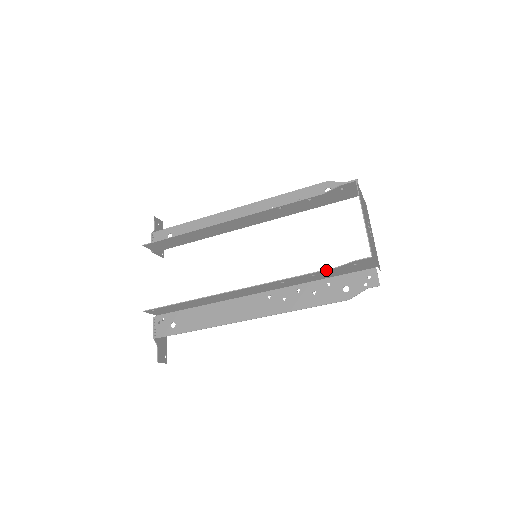
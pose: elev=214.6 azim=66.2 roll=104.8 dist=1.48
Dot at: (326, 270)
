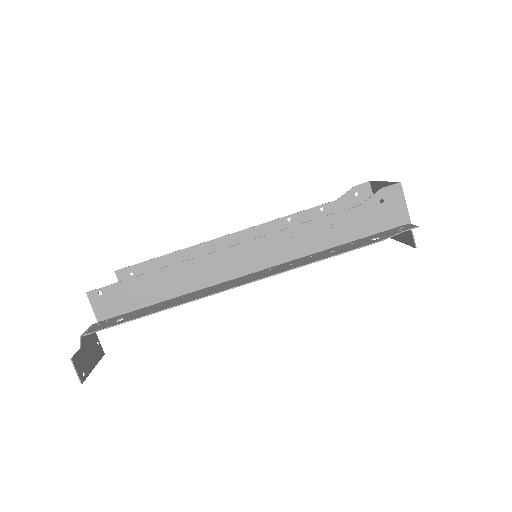
Dot at: (346, 210)
